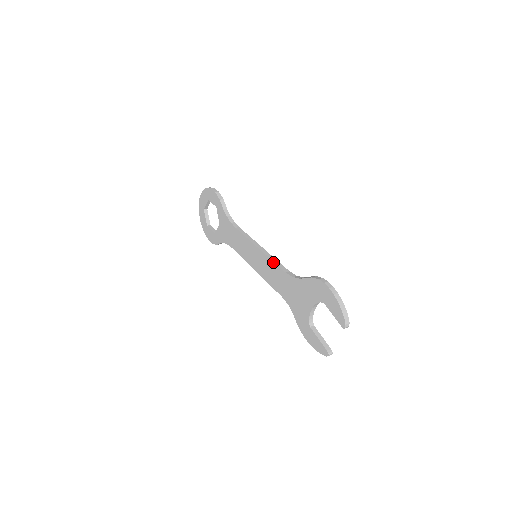
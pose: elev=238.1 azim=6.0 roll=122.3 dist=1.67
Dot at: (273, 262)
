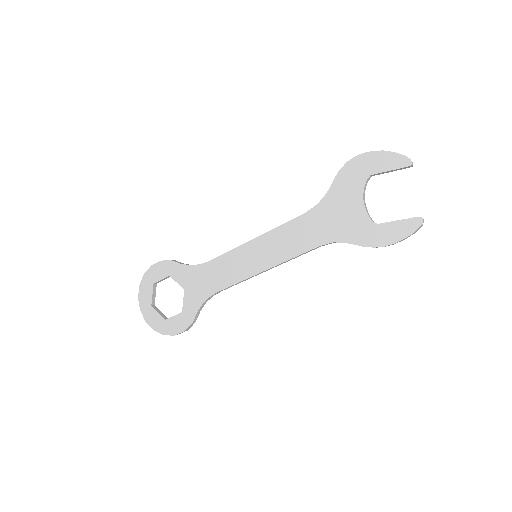
Dot at: (283, 224)
